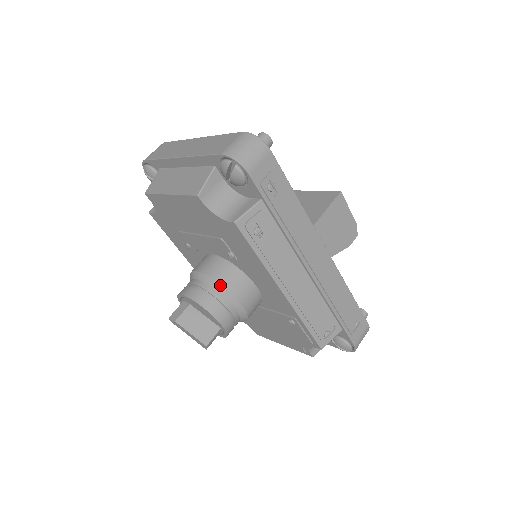
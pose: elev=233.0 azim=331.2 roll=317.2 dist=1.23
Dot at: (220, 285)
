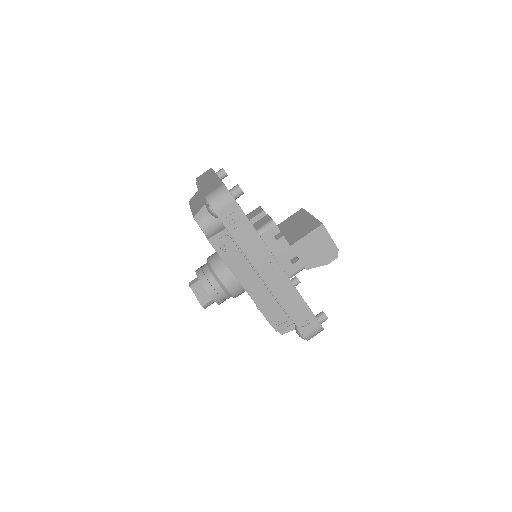
Dot at: (214, 272)
